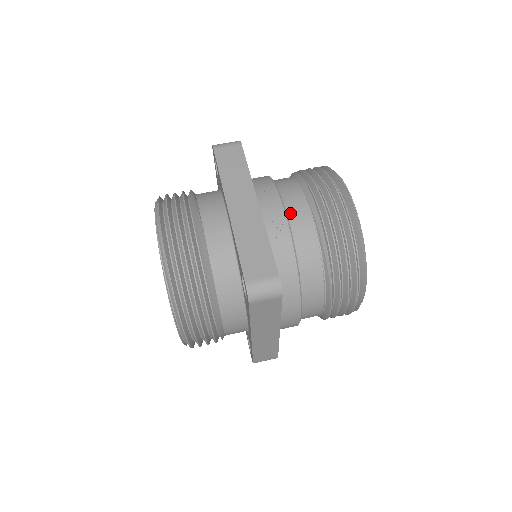
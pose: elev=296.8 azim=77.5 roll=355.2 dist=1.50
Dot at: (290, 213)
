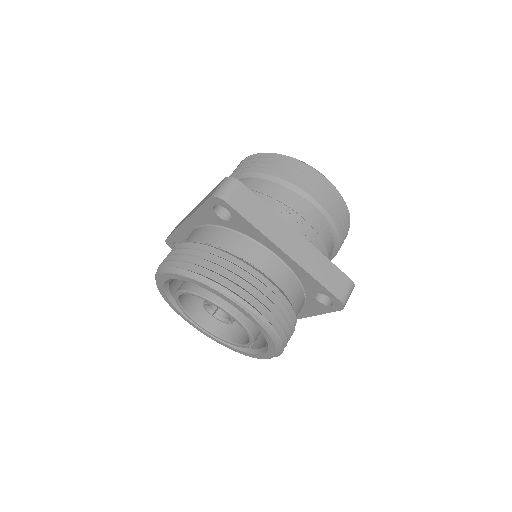
Dot at: (308, 221)
